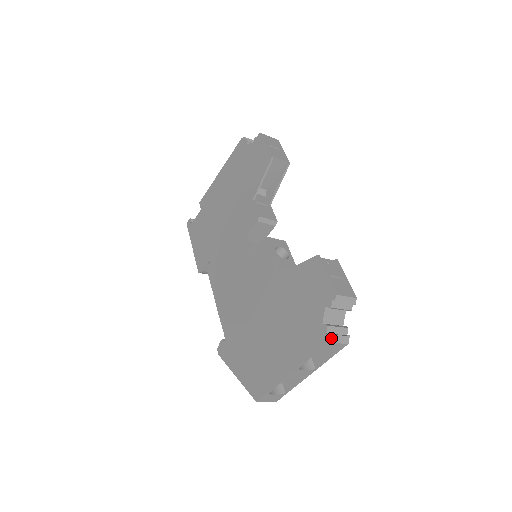
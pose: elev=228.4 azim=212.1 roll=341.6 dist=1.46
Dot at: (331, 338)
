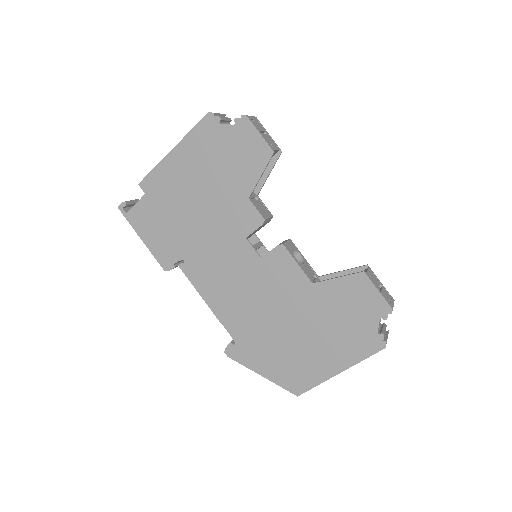
Dot at: occluded
